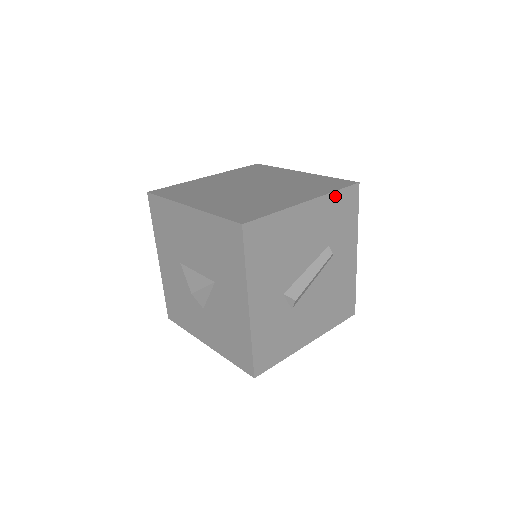
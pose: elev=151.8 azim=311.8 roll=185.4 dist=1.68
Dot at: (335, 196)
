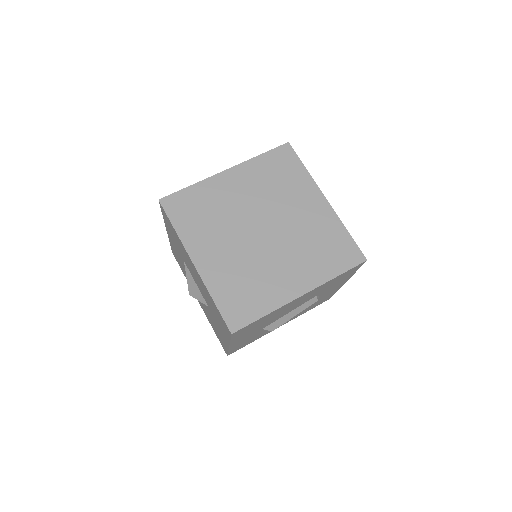
Dot at: (335, 278)
